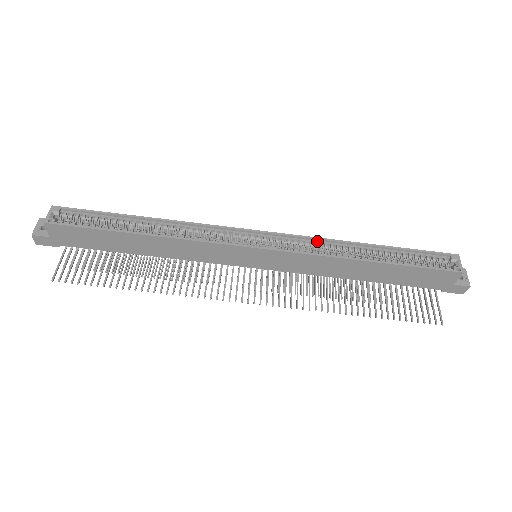
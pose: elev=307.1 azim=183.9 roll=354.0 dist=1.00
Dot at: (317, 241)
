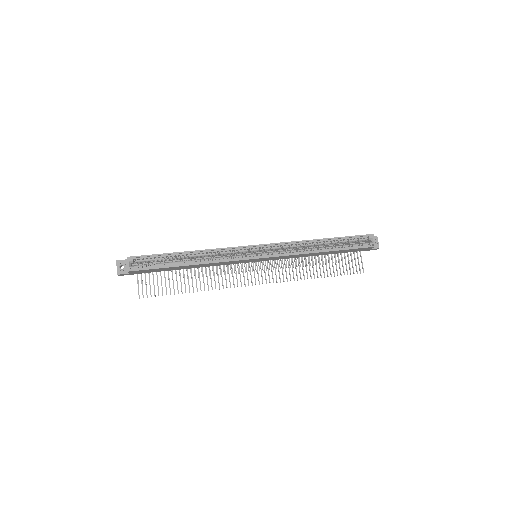
Dot at: (292, 243)
